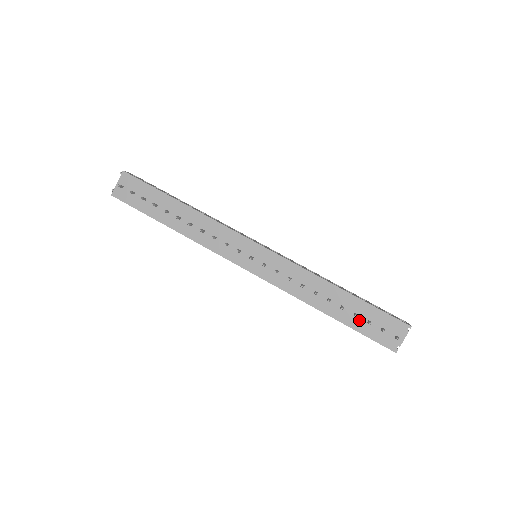
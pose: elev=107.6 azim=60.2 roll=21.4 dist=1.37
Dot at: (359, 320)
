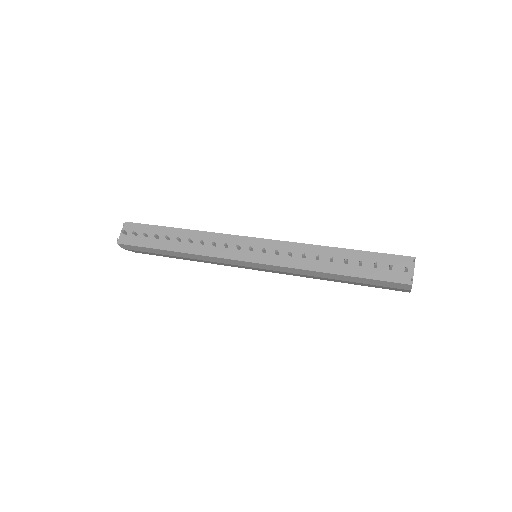
Dot at: (366, 268)
